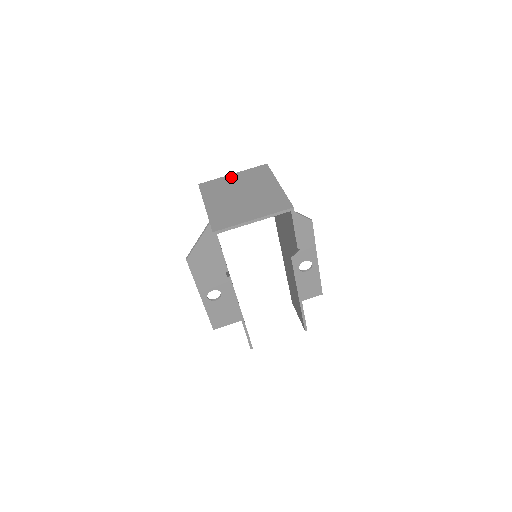
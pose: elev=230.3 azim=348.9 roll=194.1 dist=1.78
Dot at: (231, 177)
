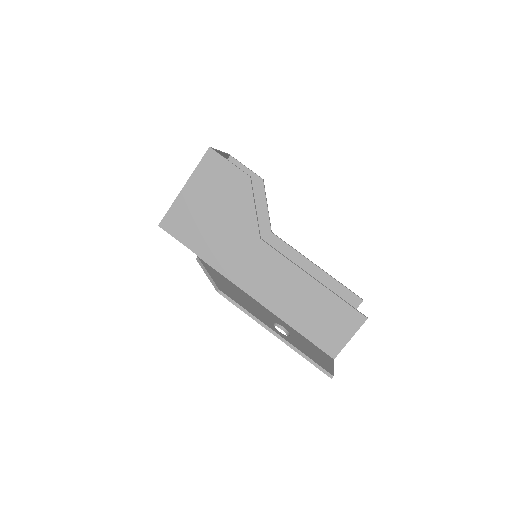
Dot at: occluded
